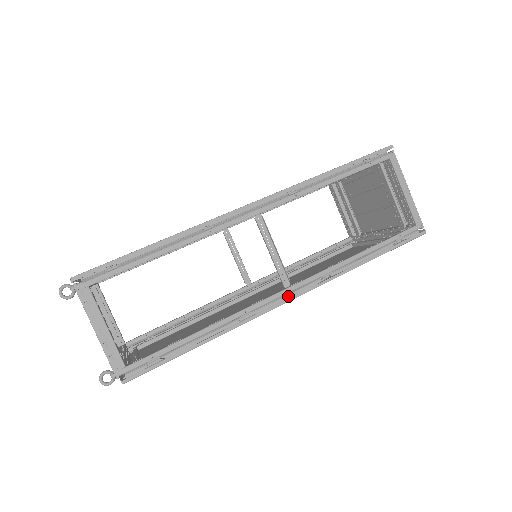
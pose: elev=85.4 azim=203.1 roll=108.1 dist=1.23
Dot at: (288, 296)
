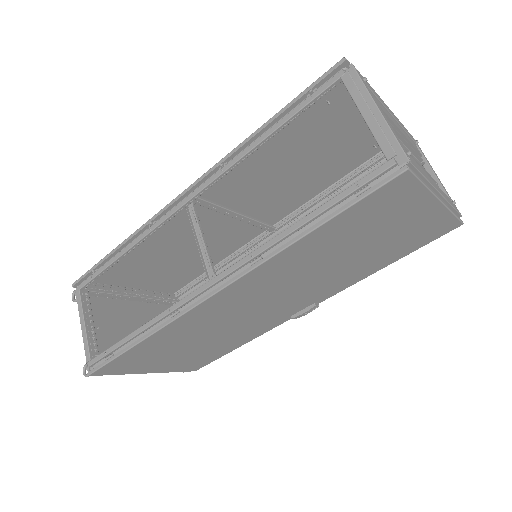
Dot at: occluded
